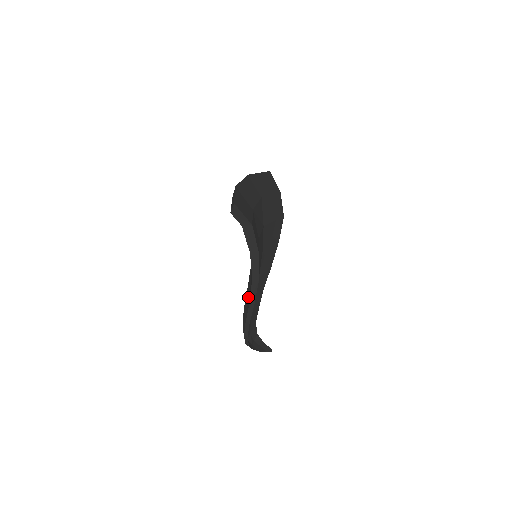
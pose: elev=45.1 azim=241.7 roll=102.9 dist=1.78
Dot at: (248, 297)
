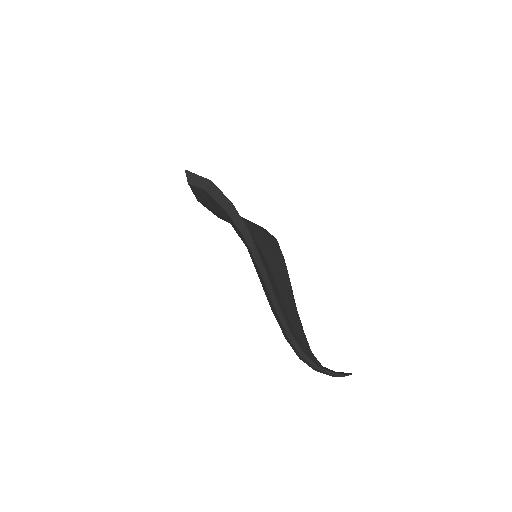
Dot at: (260, 277)
